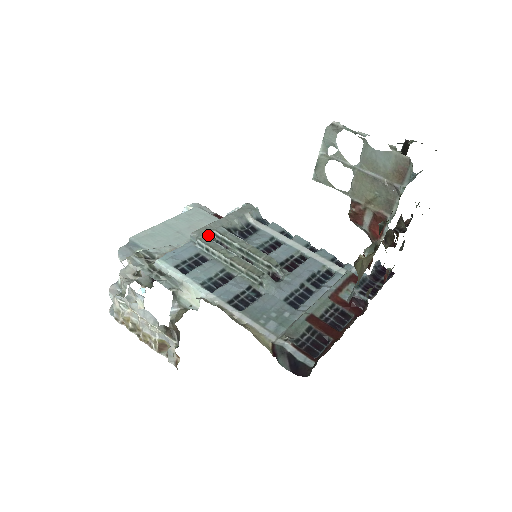
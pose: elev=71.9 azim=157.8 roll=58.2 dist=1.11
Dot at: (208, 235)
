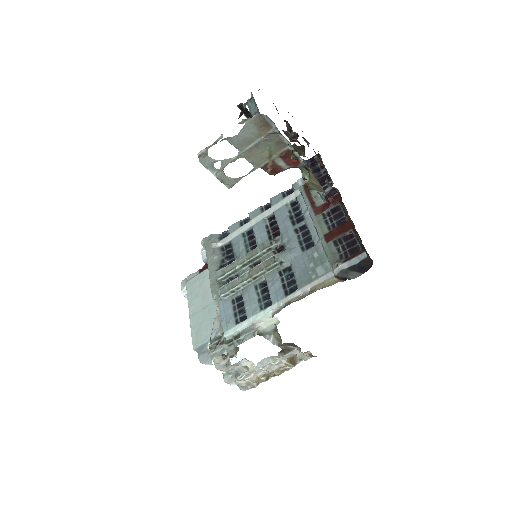
Dot at: (219, 286)
